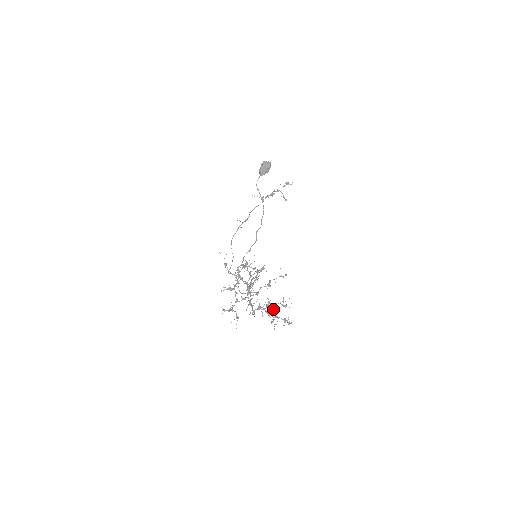
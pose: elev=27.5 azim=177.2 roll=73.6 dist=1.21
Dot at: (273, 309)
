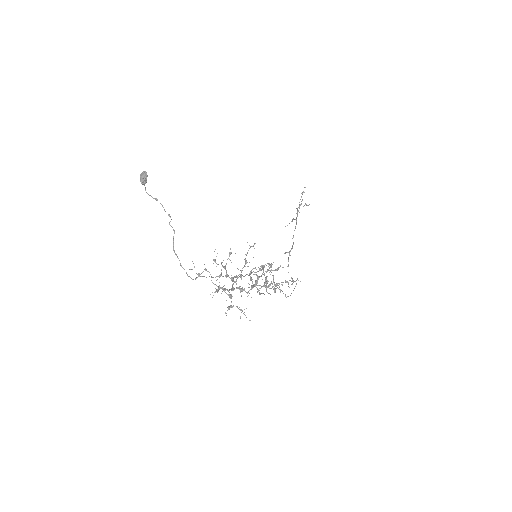
Dot at: occluded
